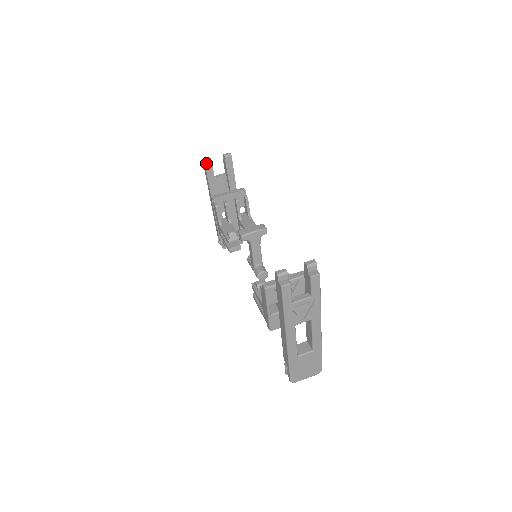
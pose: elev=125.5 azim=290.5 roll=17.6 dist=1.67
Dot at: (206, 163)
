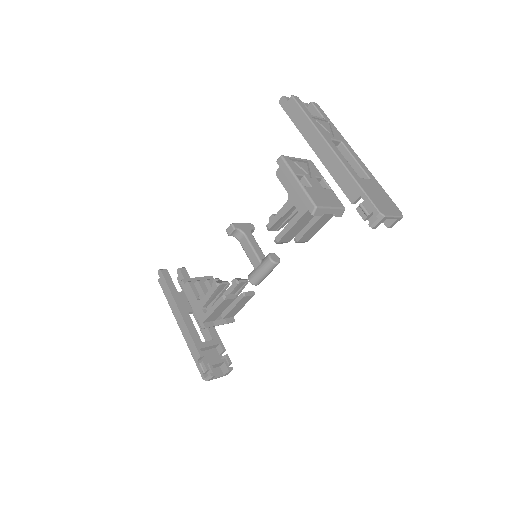
Dot at: (162, 271)
